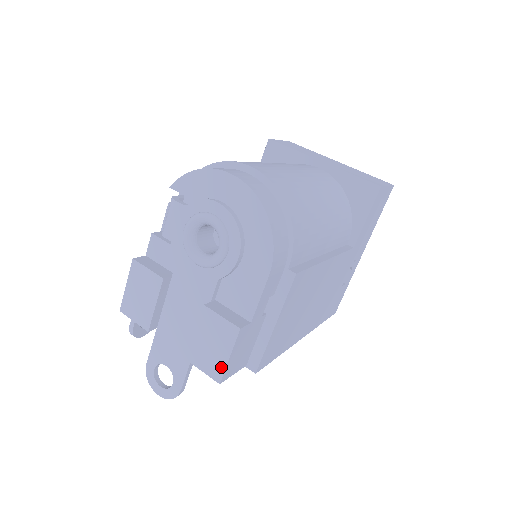
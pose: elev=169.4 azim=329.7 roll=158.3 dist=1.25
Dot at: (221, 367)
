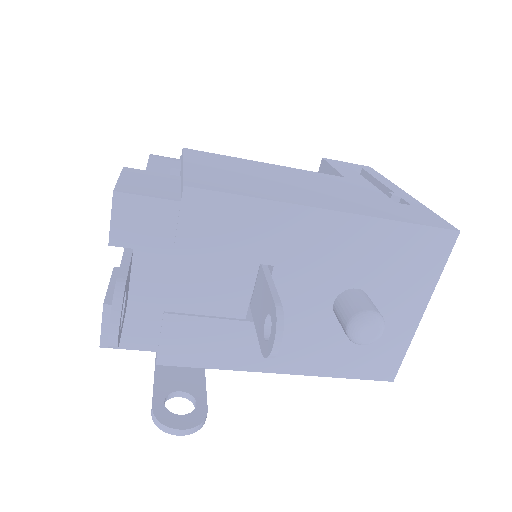
Dot at: occluded
